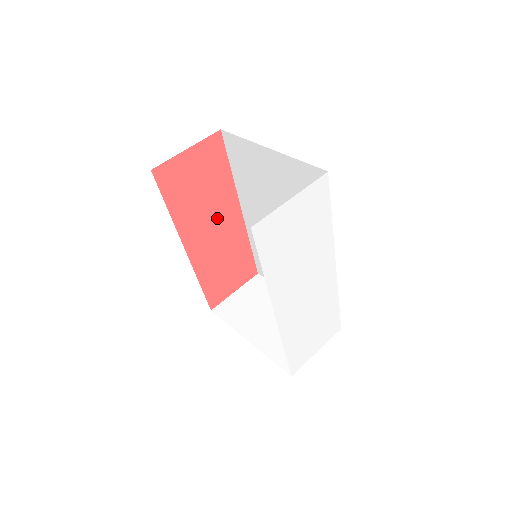
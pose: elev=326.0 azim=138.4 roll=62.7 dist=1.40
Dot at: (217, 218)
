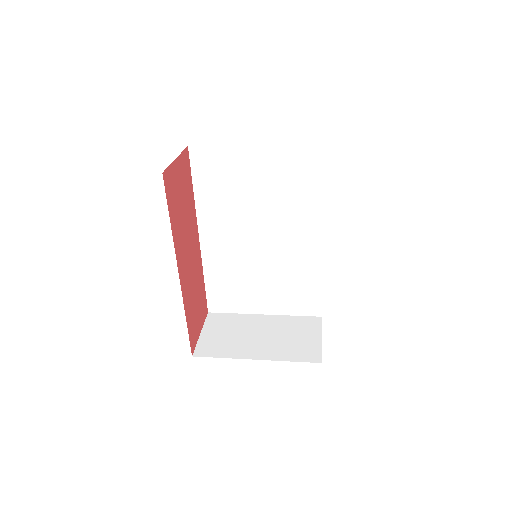
Dot at: (190, 241)
